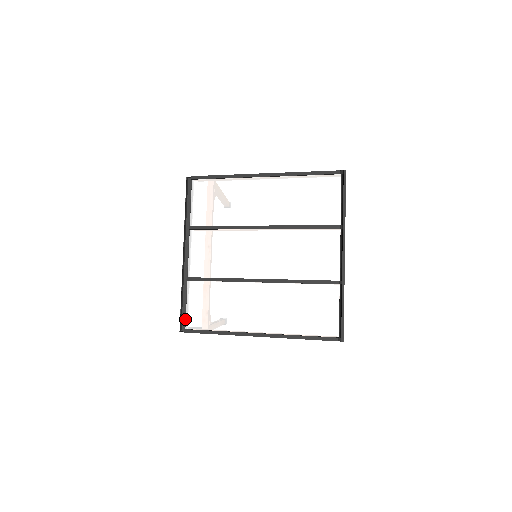
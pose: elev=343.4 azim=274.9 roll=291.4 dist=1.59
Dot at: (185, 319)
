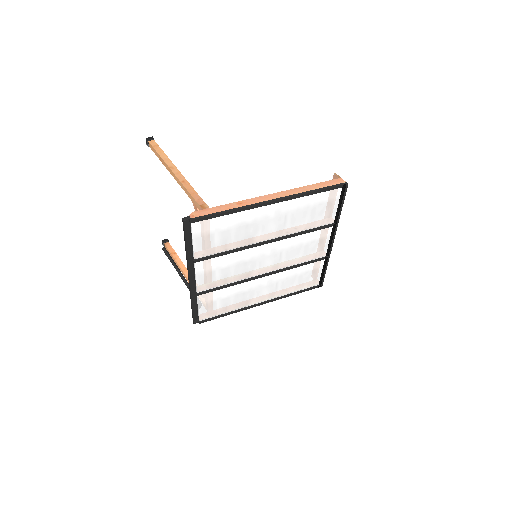
Dot at: (198, 317)
